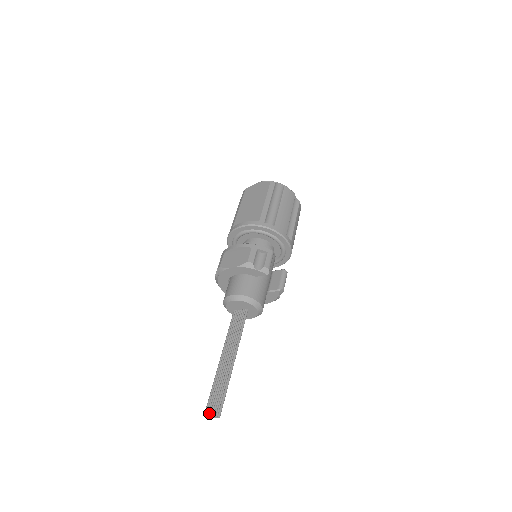
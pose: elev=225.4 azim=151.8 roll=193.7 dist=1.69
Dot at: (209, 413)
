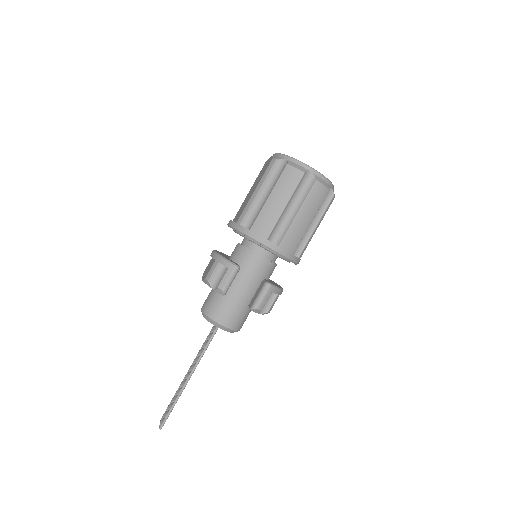
Dot at: (161, 420)
